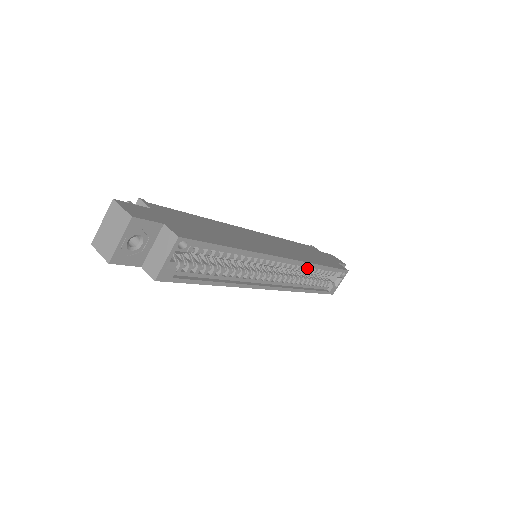
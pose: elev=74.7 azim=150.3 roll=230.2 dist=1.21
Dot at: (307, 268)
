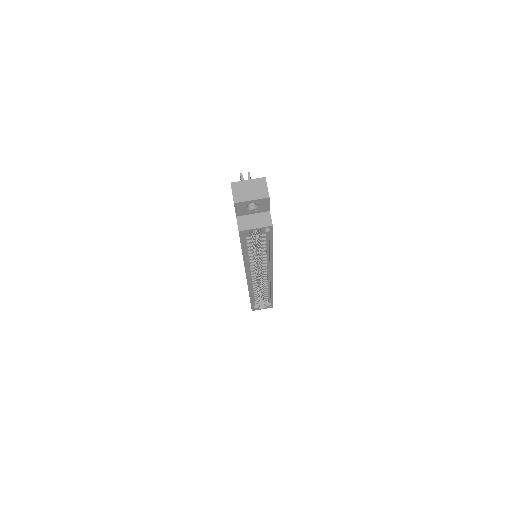
Dot at: (267, 287)
